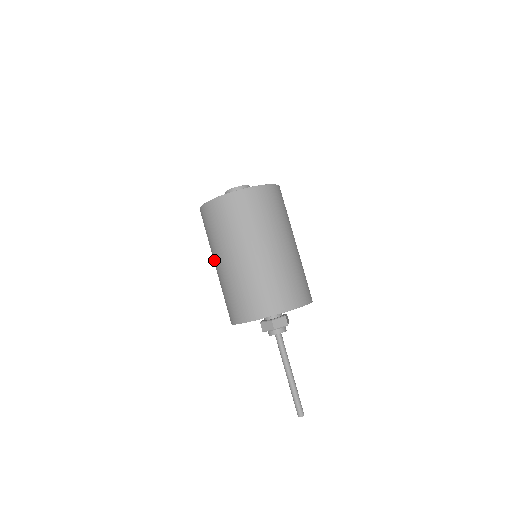
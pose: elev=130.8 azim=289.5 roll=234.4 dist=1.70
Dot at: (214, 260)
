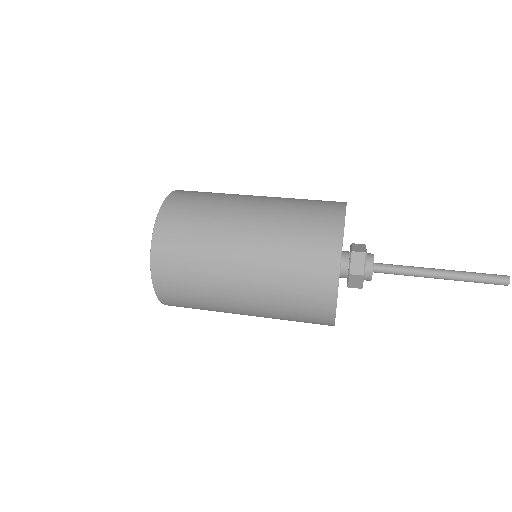
Dot at: (231, 286)
